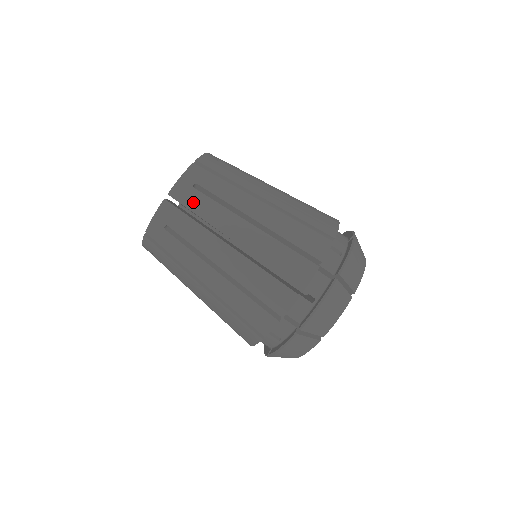
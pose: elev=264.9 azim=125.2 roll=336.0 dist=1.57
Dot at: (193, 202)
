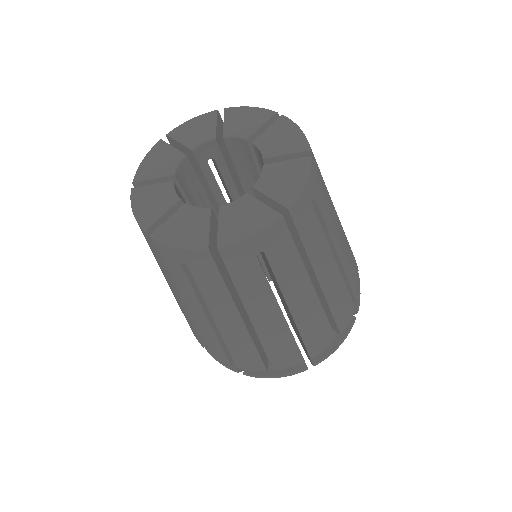
Dot at: (241, 271)
